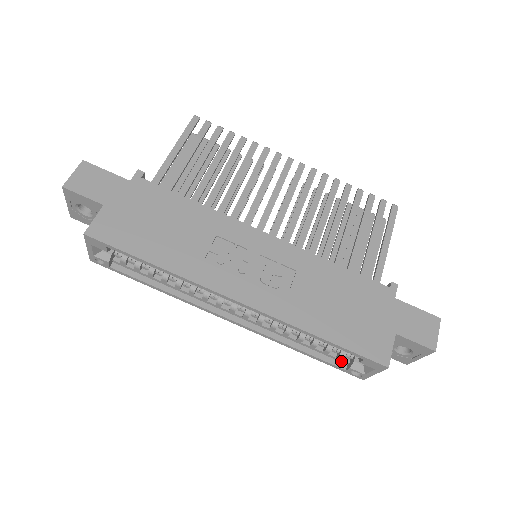
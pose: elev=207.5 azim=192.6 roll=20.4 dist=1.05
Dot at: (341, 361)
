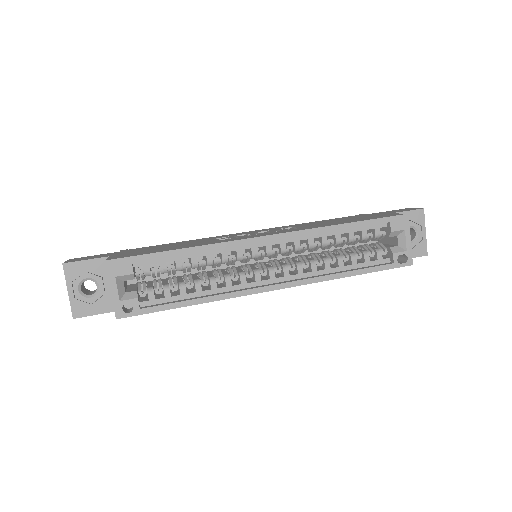
Dot at: (384, 262)
